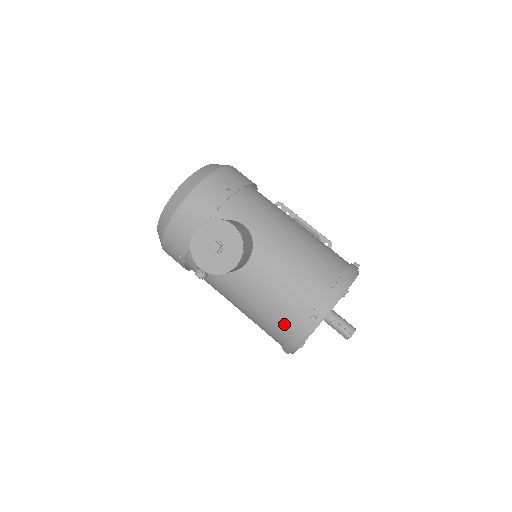
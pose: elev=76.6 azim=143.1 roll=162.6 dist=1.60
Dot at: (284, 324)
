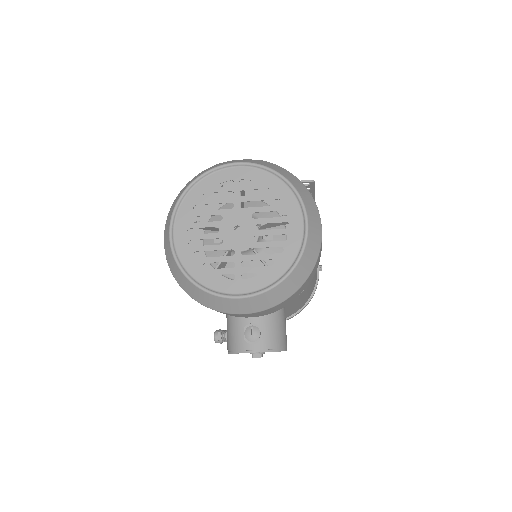
Dot at: occluded
